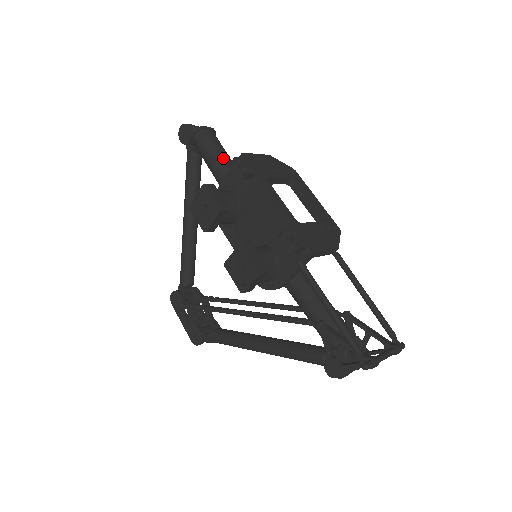
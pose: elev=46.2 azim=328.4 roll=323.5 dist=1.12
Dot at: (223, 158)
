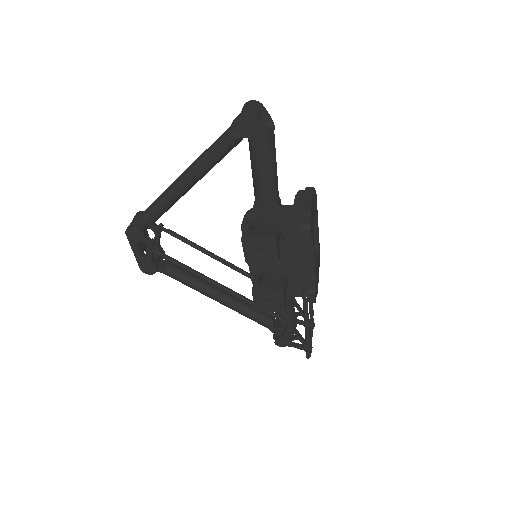
Dot at: (275, 174)
